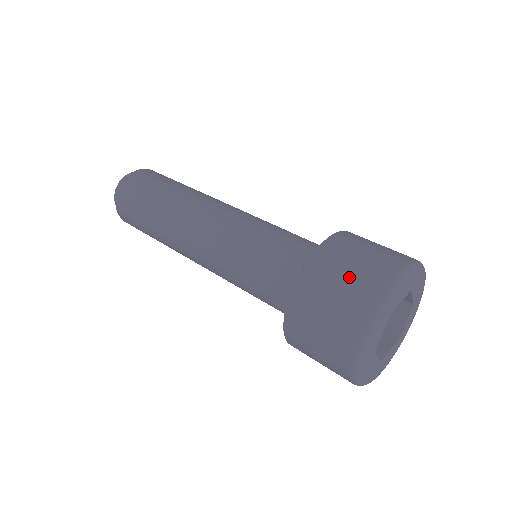
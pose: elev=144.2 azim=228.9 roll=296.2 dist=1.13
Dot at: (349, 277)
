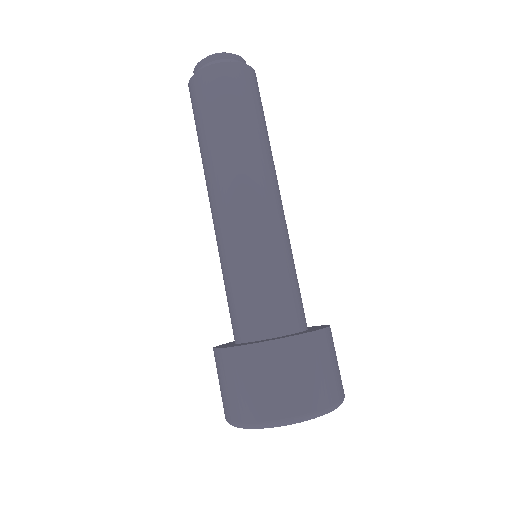
Dot at: (246, 390)
